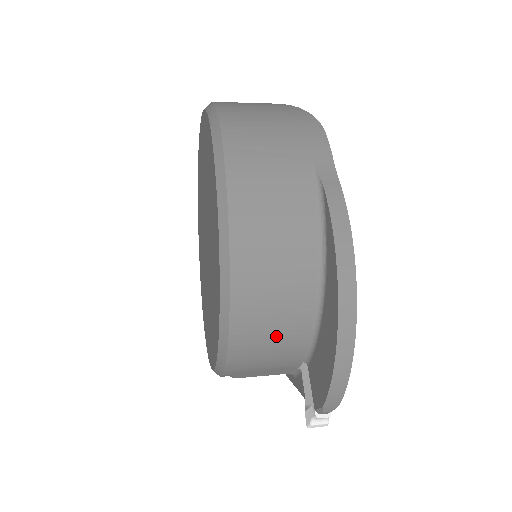
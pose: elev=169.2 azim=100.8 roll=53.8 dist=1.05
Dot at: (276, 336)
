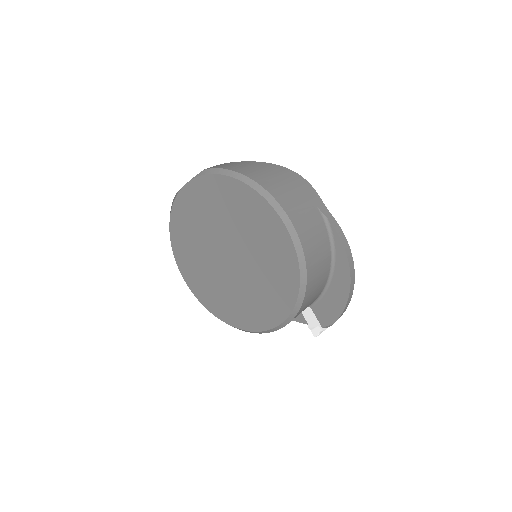
Dot at: occluded
